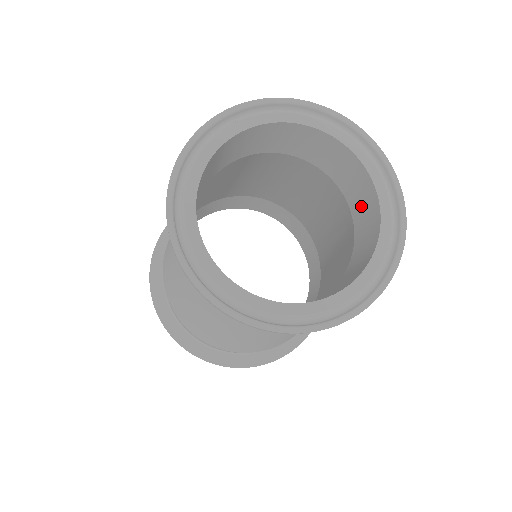
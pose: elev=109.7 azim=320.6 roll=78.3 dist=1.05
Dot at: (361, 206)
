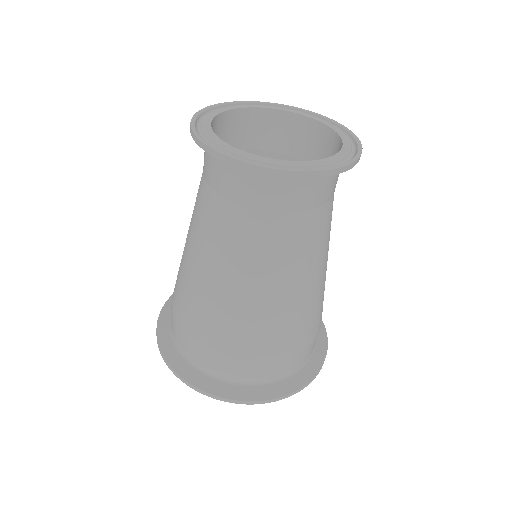
Dot at: (295, 139)
